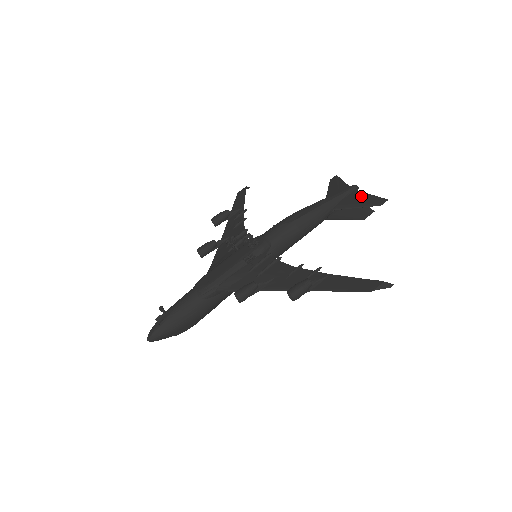
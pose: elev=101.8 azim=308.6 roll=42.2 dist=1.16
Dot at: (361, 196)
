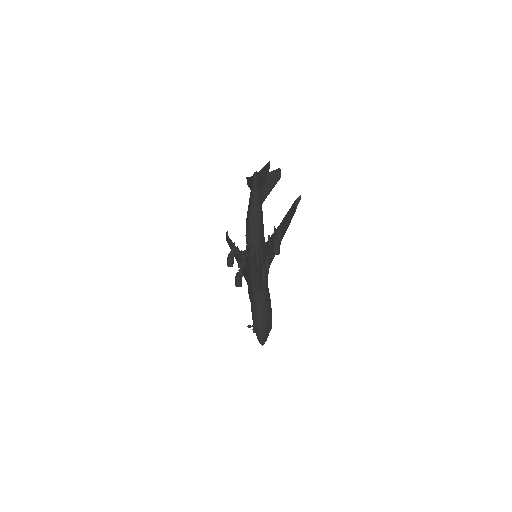
Dot at: (260, 174)
